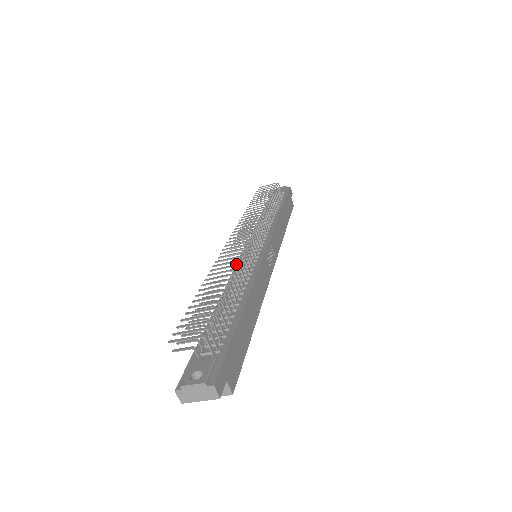
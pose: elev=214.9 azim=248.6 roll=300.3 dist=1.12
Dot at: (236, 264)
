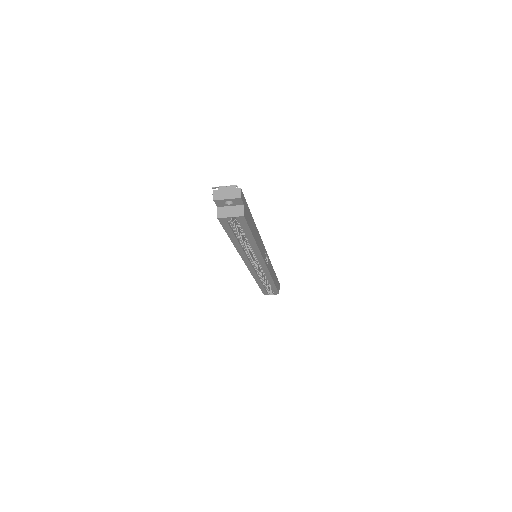
Dot at: occluded
